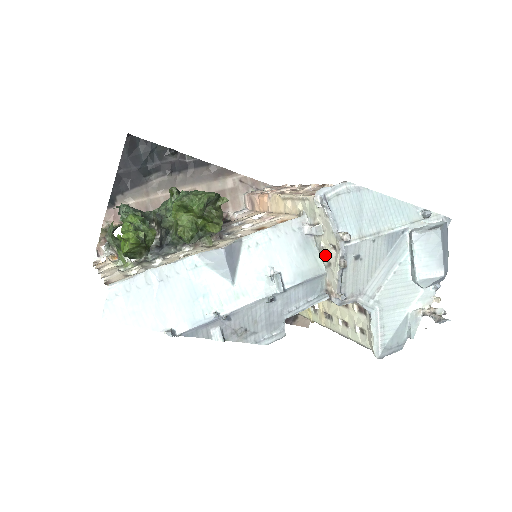
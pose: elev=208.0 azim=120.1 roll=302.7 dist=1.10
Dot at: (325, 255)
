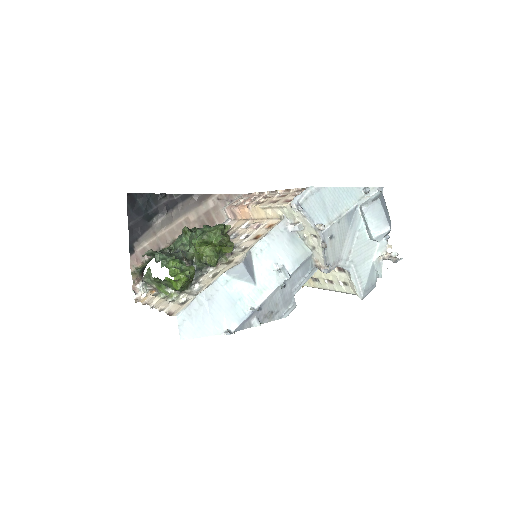
Dot at: (309, 242)
